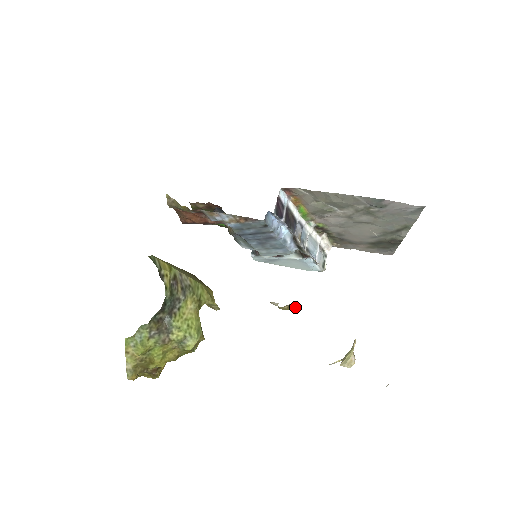
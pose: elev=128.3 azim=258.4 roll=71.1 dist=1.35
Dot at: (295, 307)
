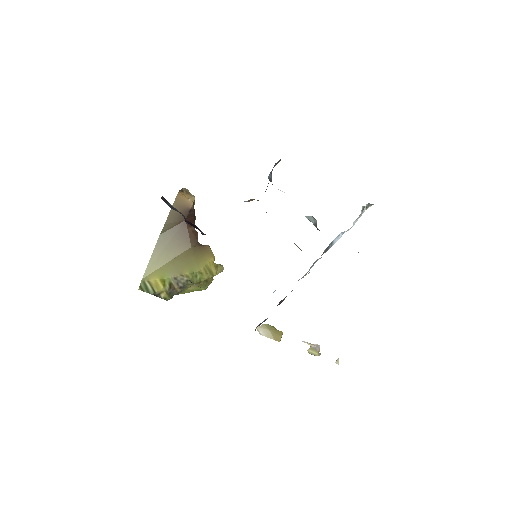
Dot at: (276, 337)
